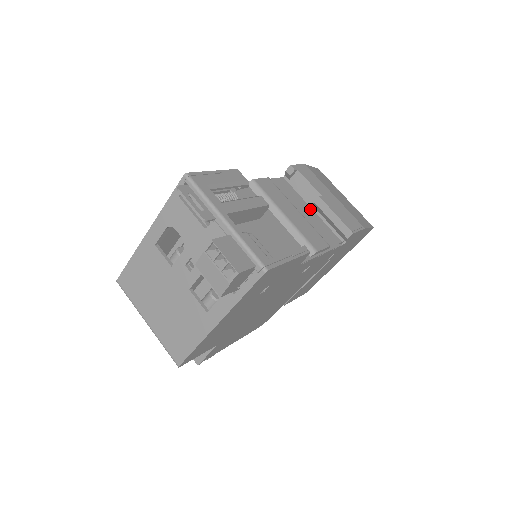
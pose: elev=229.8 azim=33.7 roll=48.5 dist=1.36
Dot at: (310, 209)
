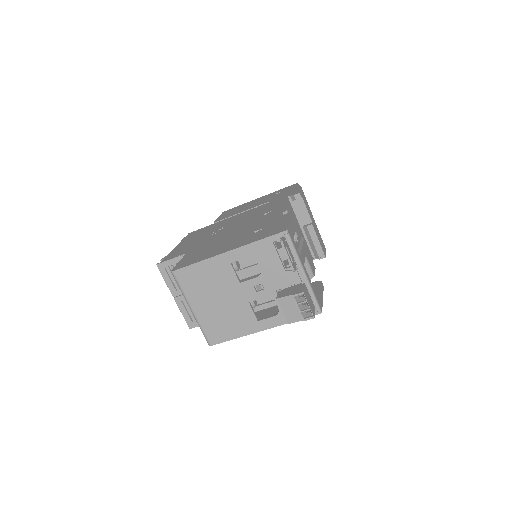
Dot at: (300, 229)
